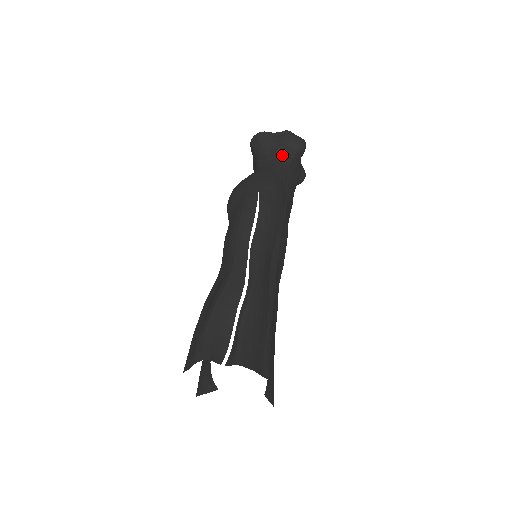
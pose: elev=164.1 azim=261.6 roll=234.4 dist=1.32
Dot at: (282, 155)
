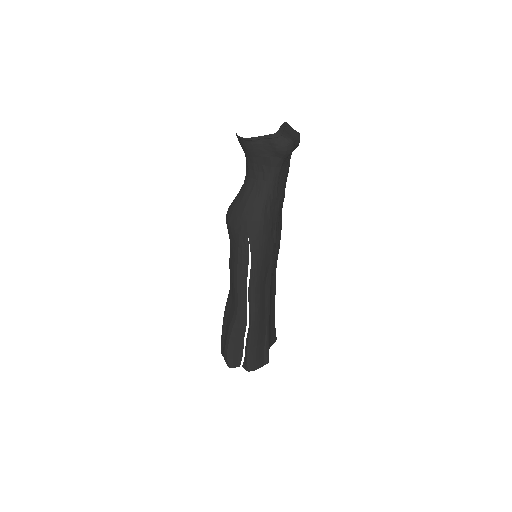
Dot at: (269, 169)
